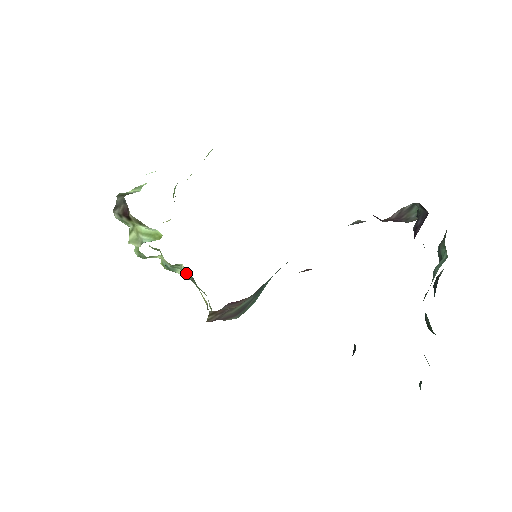
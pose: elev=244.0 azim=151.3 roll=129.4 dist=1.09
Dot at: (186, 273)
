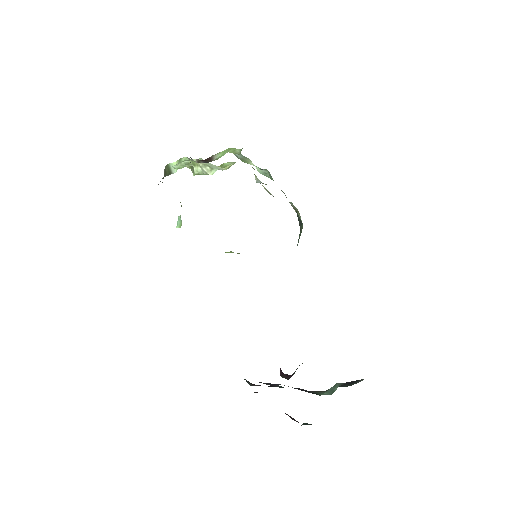
Dot at: occluded
